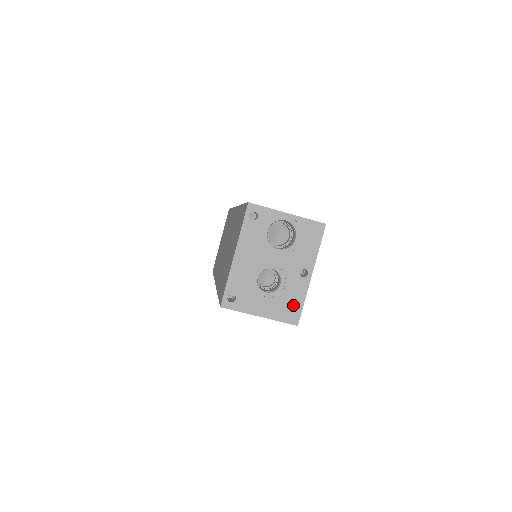
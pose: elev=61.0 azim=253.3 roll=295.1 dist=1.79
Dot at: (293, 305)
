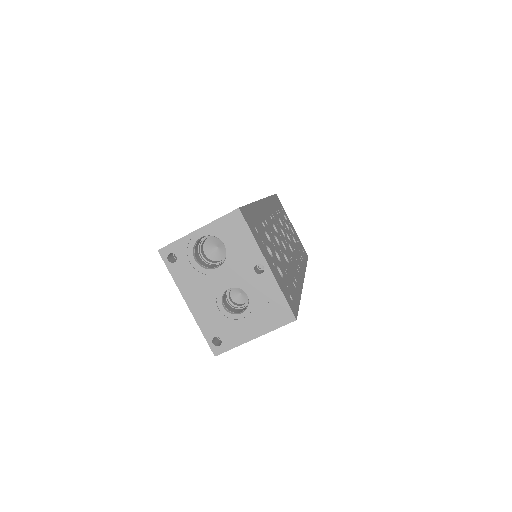
Dot at: (275, 305)
